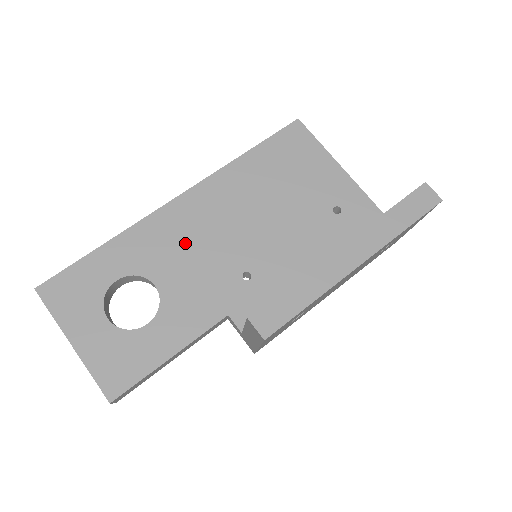
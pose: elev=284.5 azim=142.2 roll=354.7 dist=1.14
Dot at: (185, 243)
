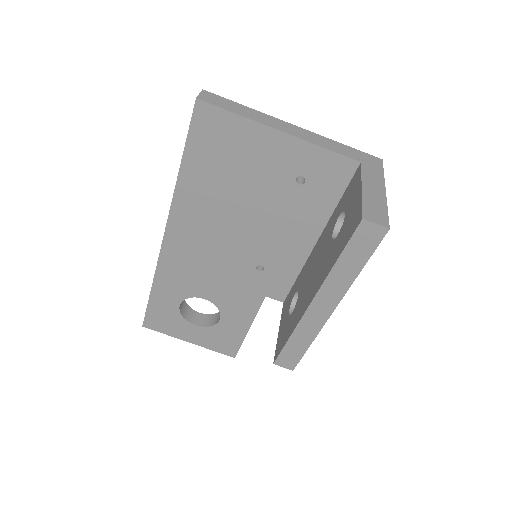
Dot at: (199, 267)
